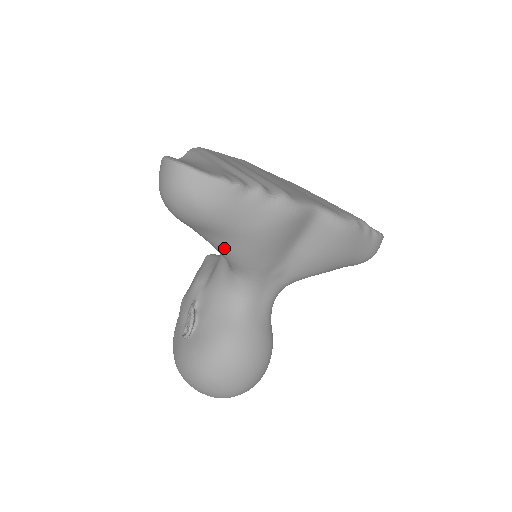
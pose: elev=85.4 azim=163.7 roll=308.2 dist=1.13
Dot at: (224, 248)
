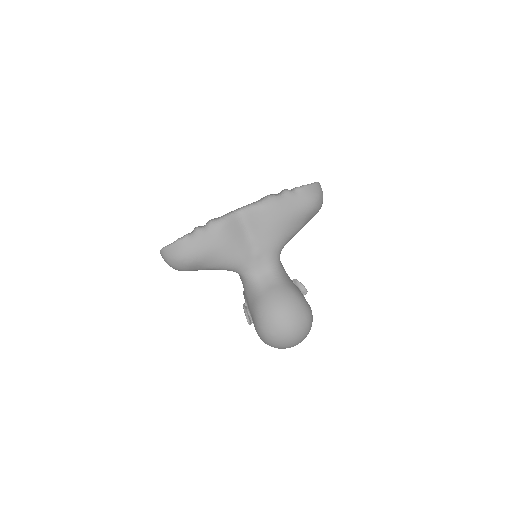
Dot at: (214, 266)
